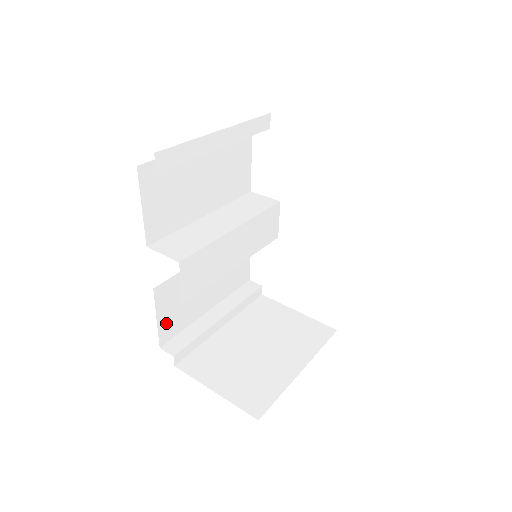
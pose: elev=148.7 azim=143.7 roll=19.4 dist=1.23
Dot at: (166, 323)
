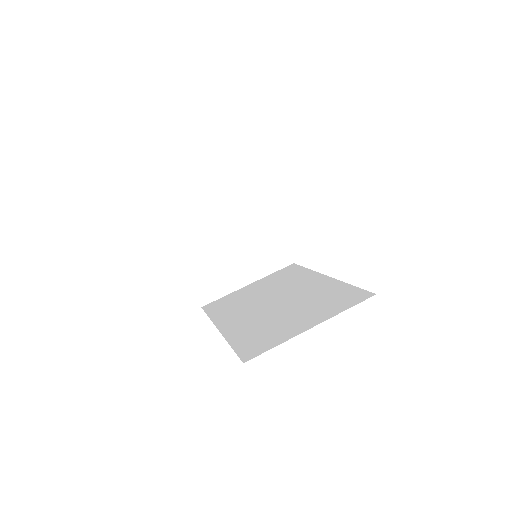
Dot at: occluded
